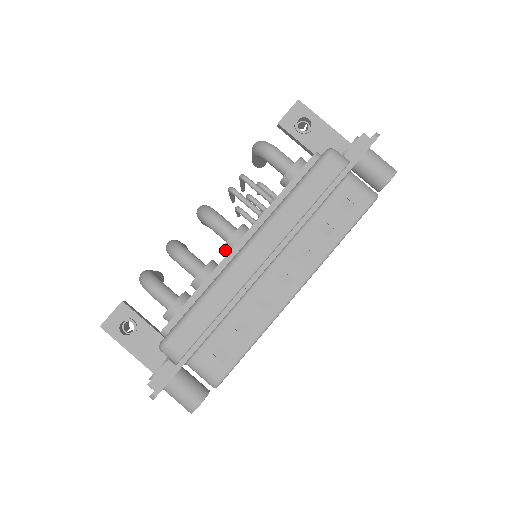
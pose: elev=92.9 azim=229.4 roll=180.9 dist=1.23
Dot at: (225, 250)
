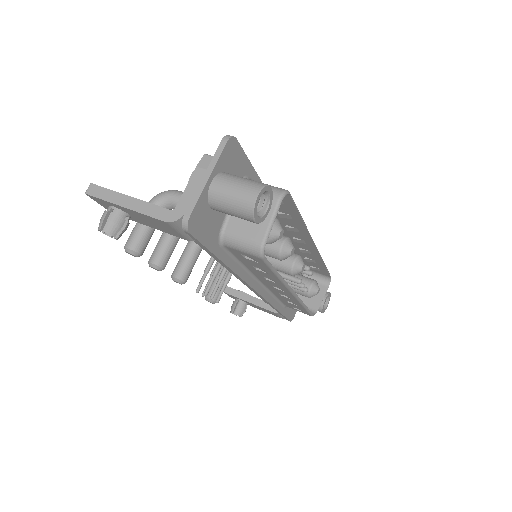
Dot at: occluded
